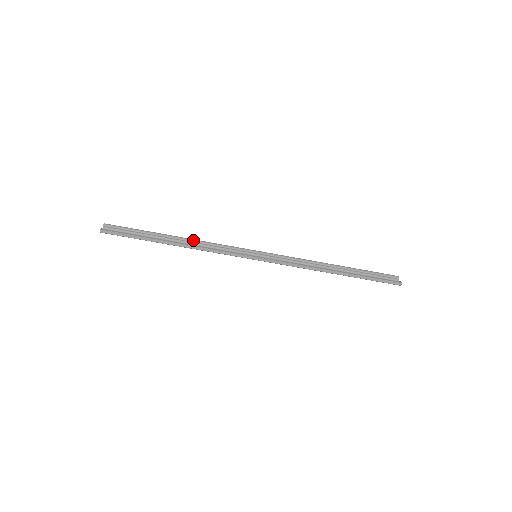
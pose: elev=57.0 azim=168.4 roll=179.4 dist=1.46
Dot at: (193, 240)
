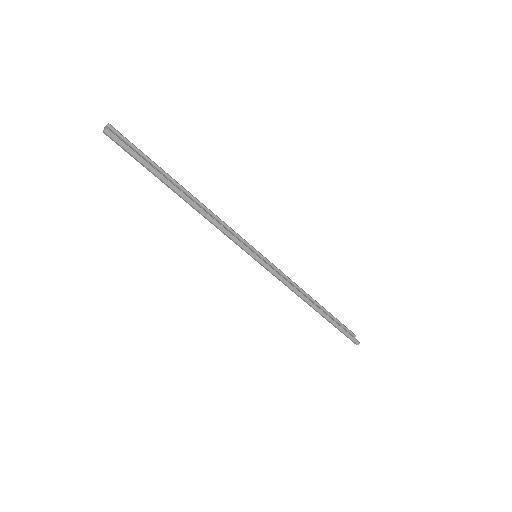
Dot at: (202, 204)
